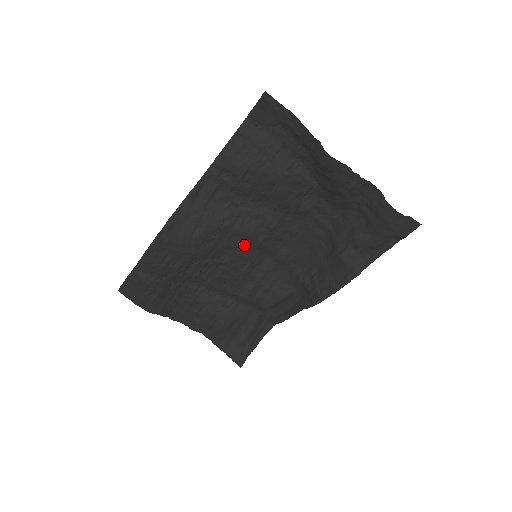
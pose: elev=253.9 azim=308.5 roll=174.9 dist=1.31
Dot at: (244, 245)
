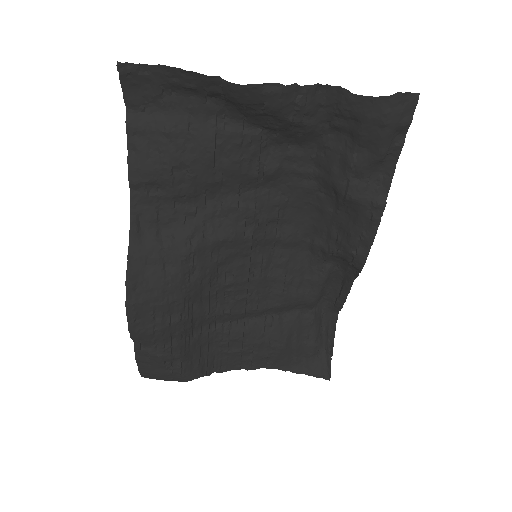
Dot at: (235, 252)
